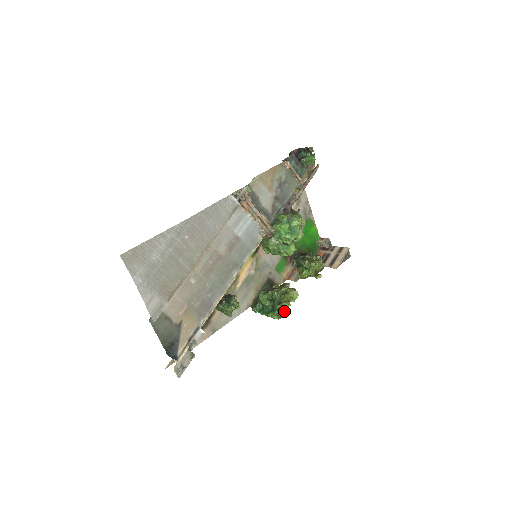
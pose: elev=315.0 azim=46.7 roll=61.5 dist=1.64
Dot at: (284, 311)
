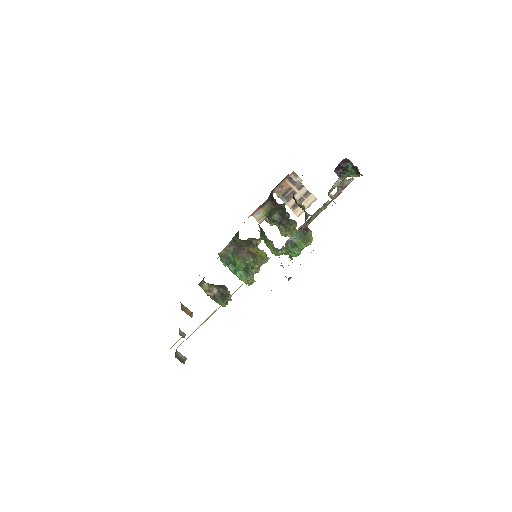
Dot at: (253, 275)
